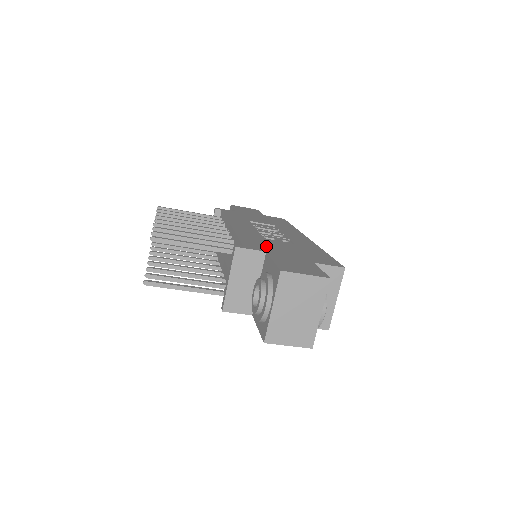
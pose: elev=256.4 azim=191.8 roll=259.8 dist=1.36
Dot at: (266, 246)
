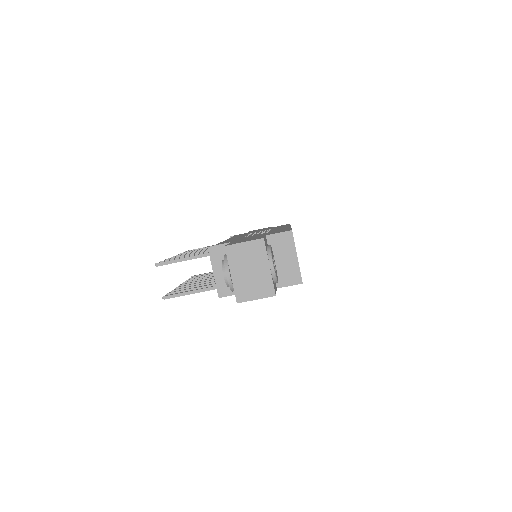
Dot at: occluded
